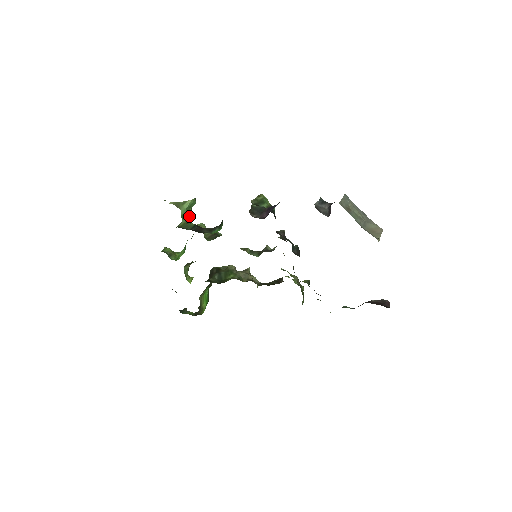
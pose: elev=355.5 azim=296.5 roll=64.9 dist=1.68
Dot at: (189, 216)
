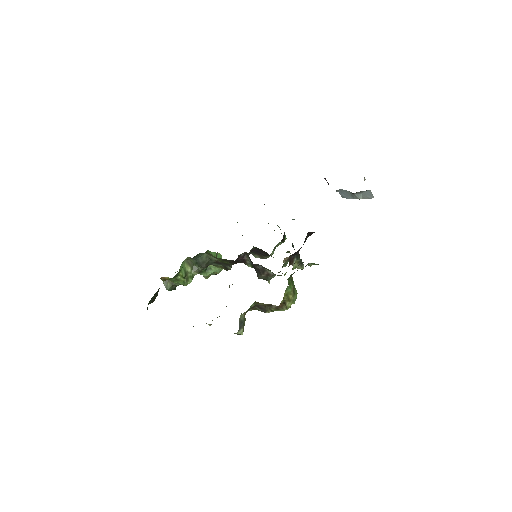
Dot at: occluded
